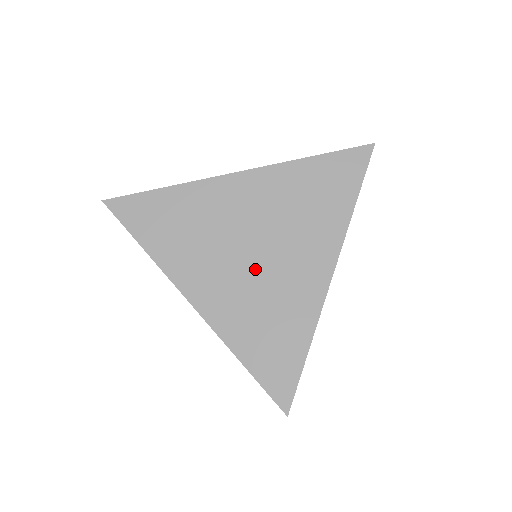
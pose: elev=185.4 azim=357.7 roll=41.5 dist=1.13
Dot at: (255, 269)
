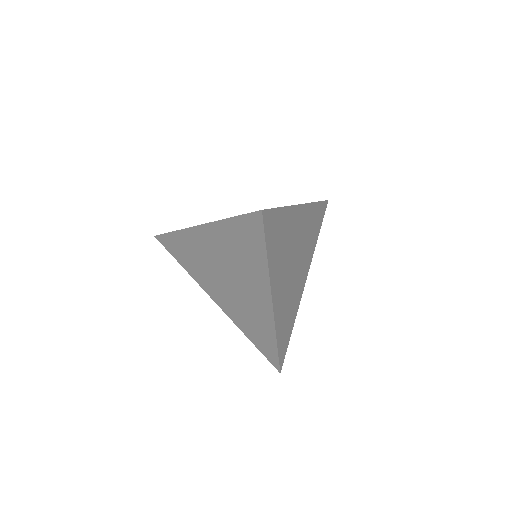
Dot at: (232, 290)
